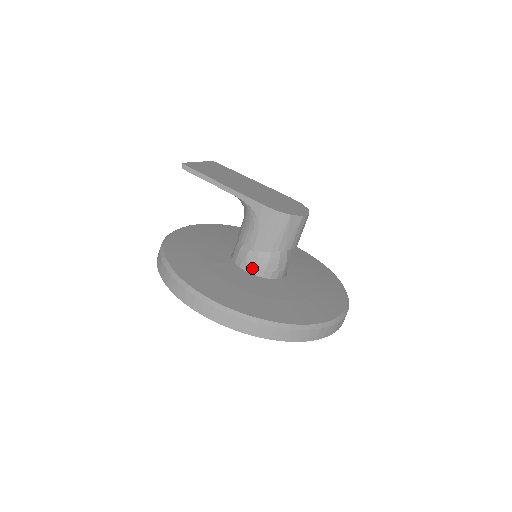
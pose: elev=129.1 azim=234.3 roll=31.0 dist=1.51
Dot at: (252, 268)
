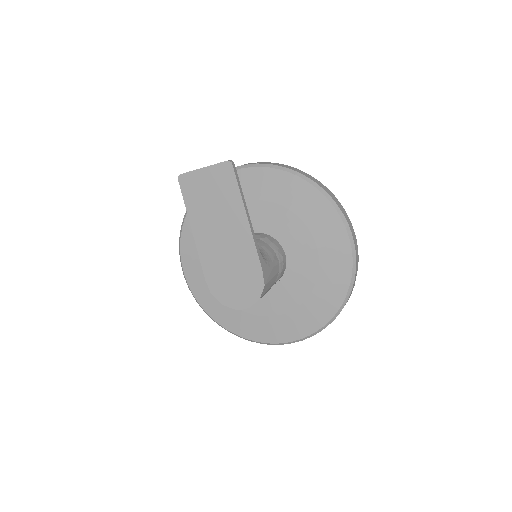
Dot at: occluded
